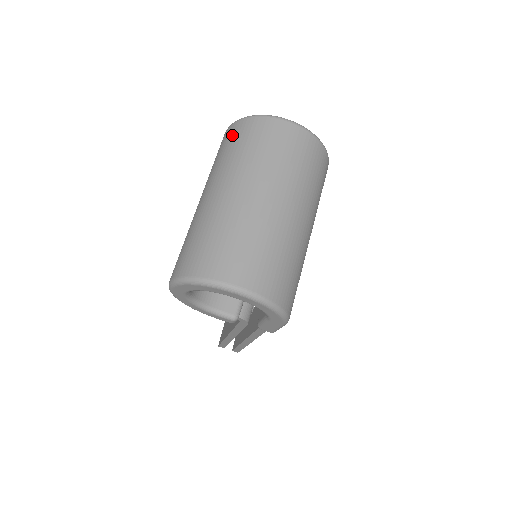
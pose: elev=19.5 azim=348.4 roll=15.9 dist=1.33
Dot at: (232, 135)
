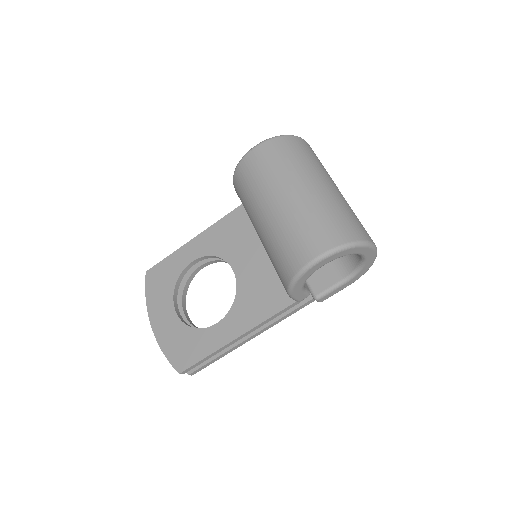
Dot at: (285, 146)
